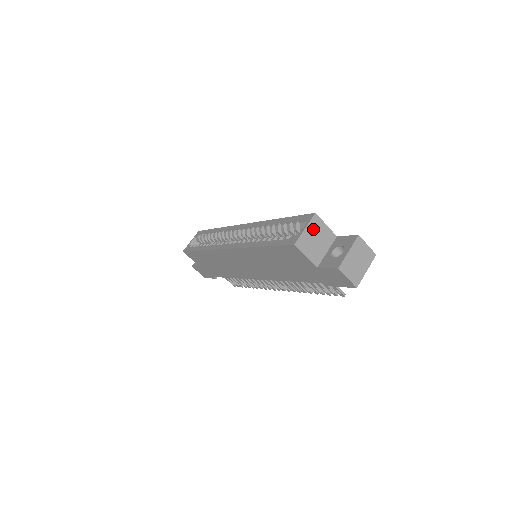
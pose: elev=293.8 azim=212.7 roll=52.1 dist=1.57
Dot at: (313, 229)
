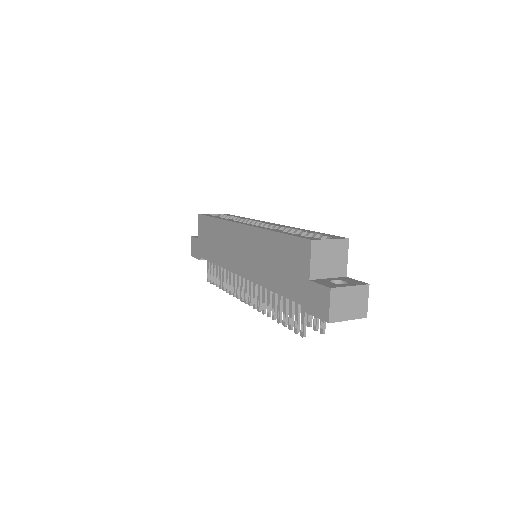
Dot at: (336, 247)
